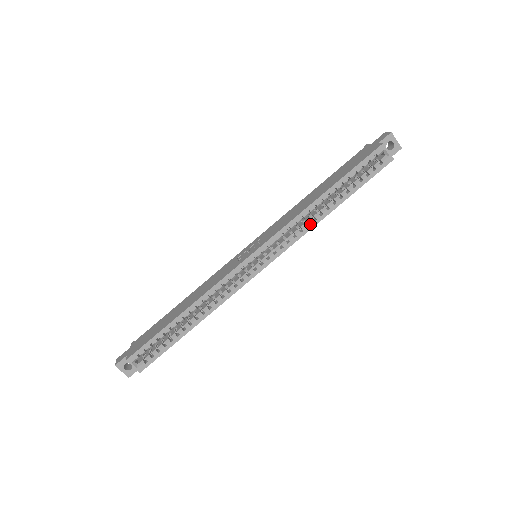
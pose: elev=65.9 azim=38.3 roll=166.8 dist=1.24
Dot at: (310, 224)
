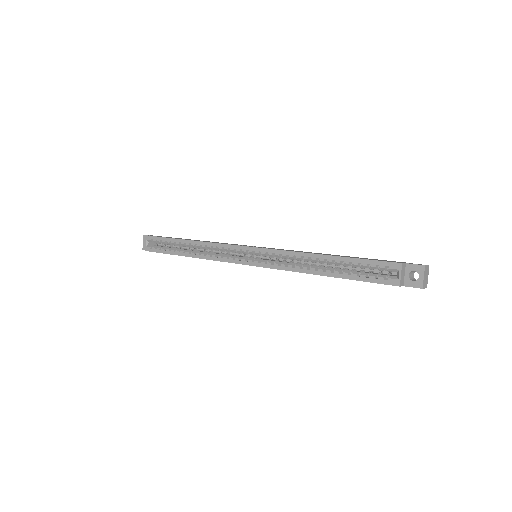
Dot at: (296, 267)
